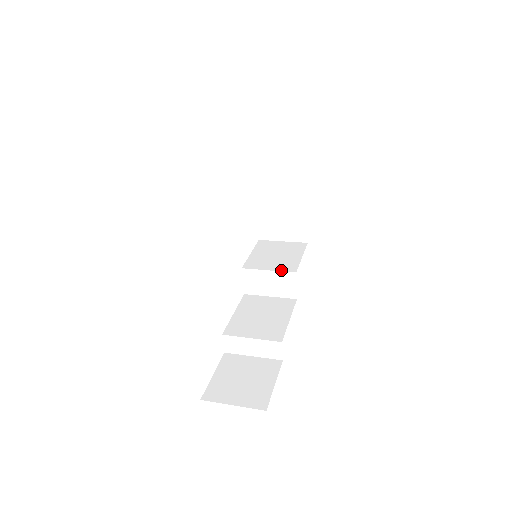
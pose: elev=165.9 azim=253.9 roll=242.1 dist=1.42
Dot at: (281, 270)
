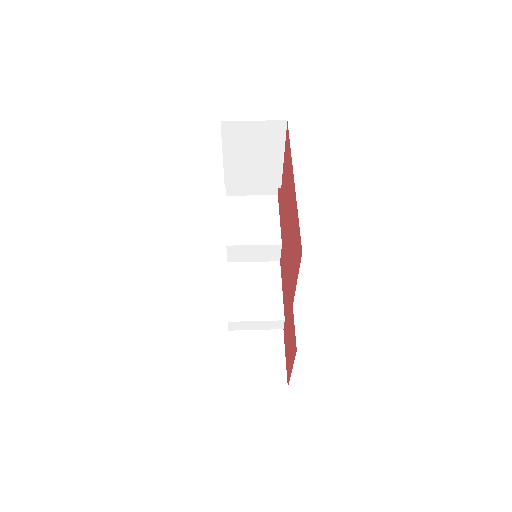
Dot at: (266, 243)
